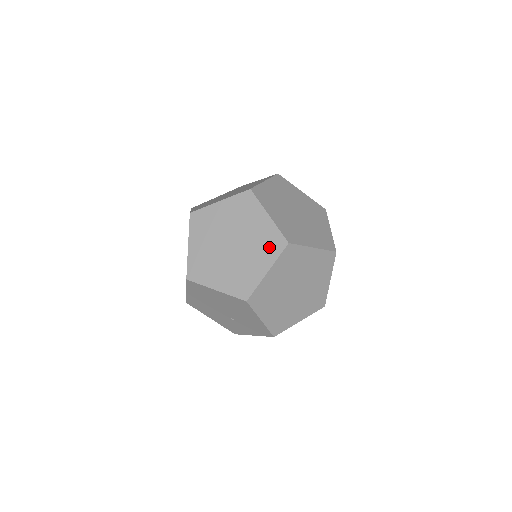
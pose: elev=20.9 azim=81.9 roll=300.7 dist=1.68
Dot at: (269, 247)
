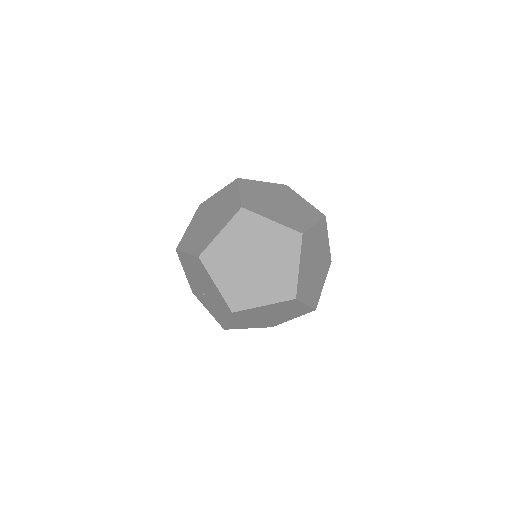
Dot at: (280, 289)
